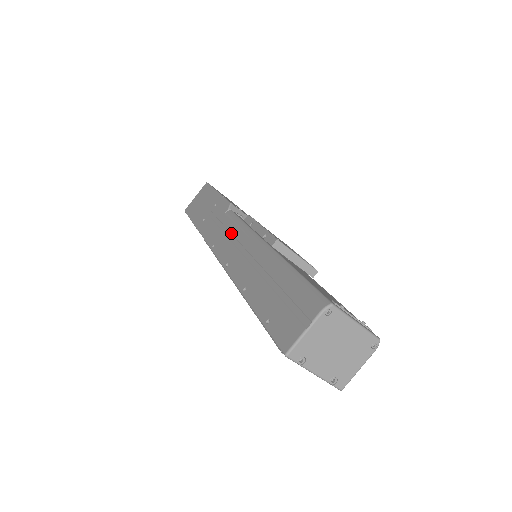
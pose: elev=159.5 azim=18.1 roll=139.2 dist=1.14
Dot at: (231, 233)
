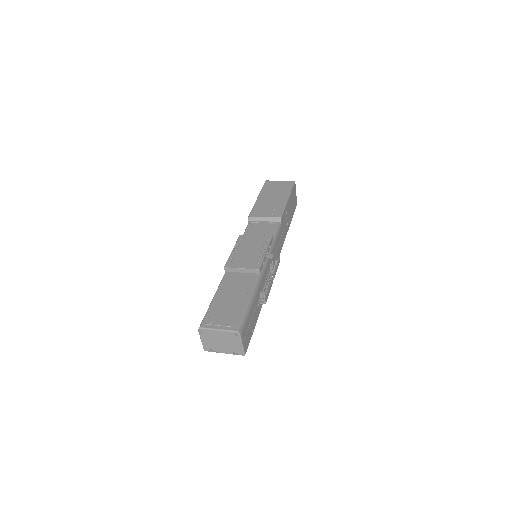
Dot at: occluded
